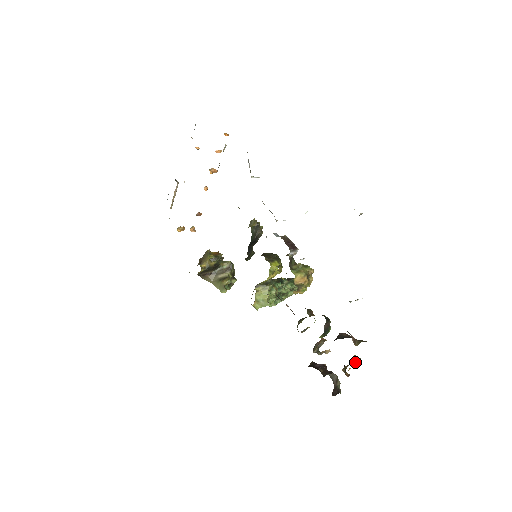
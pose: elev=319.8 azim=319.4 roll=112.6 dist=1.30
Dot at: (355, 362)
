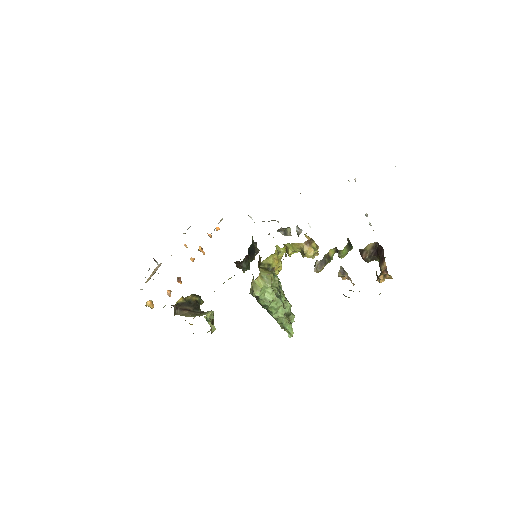
Dot at: occluded
